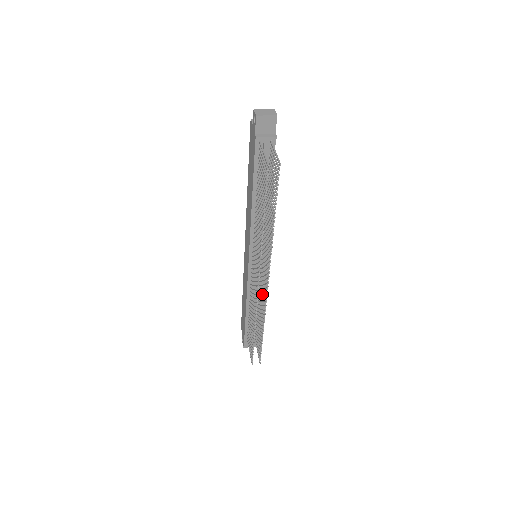
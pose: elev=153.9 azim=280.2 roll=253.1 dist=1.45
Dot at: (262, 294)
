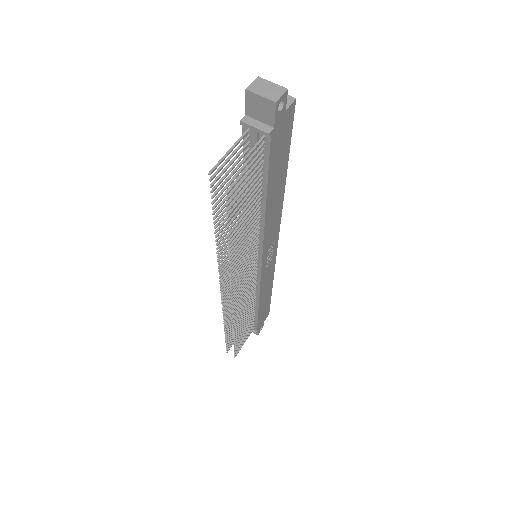
Dot at: (245, 299)
